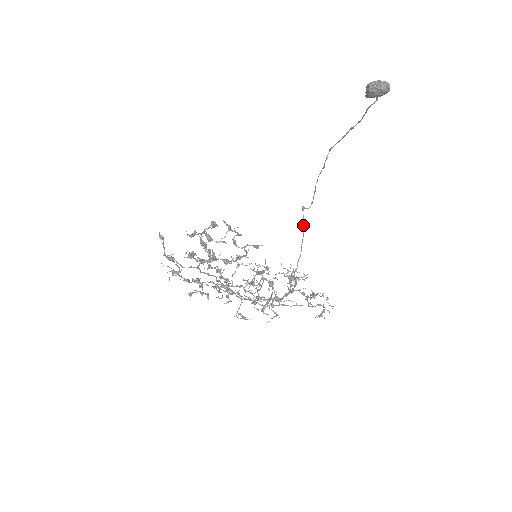
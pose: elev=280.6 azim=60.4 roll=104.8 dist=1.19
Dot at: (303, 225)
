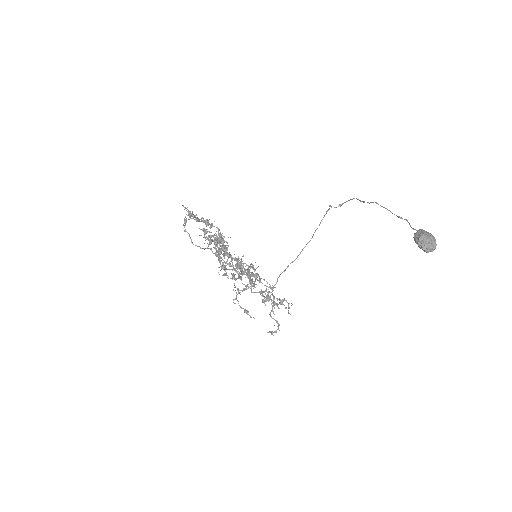
Dot at: occluded
